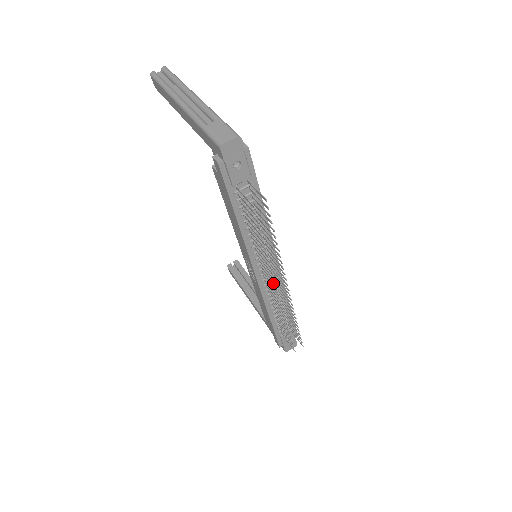
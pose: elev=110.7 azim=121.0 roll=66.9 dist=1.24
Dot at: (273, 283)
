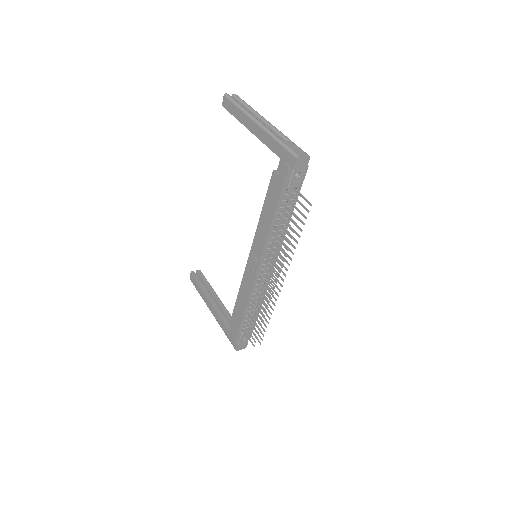
Dot at: occluded
